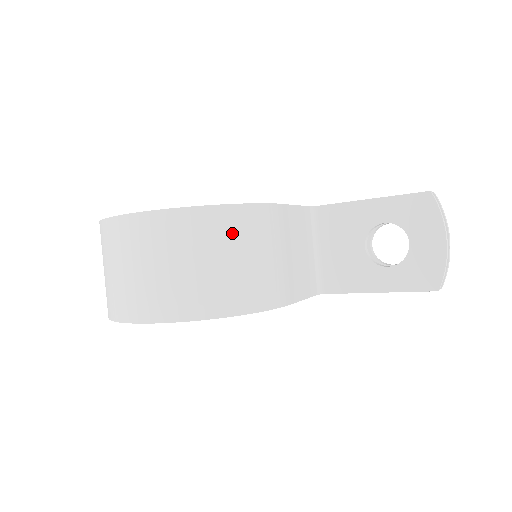
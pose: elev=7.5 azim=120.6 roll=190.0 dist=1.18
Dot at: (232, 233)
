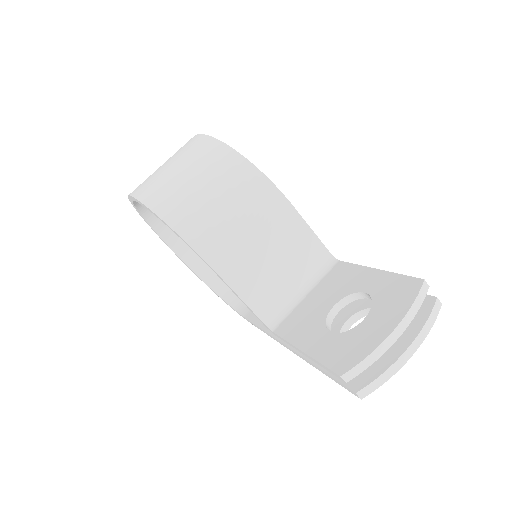
Dot at: (226, 175)
